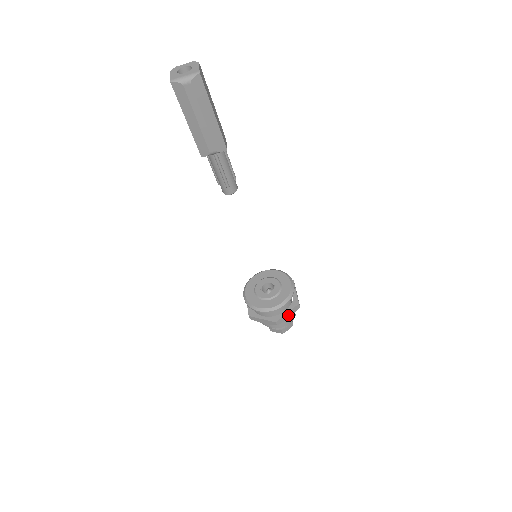
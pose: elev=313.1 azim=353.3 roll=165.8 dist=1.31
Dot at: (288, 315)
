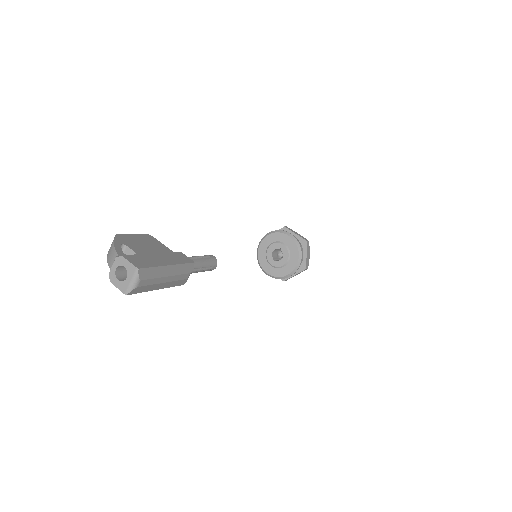
Dot at: (307, 255)
